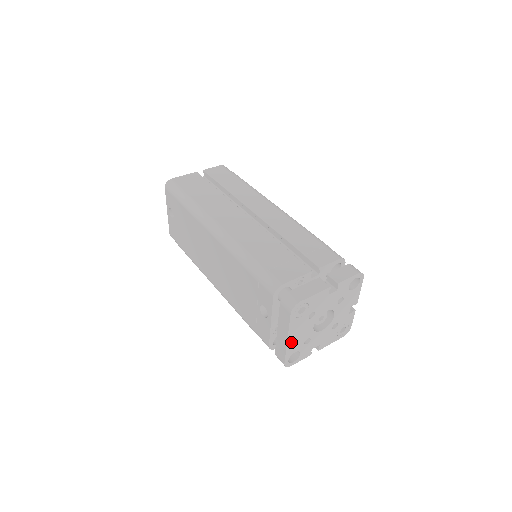
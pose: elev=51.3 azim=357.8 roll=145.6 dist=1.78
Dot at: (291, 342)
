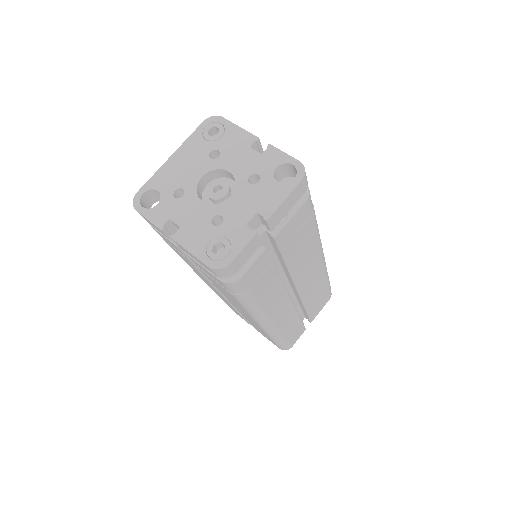
Dot at: (170, 167)
